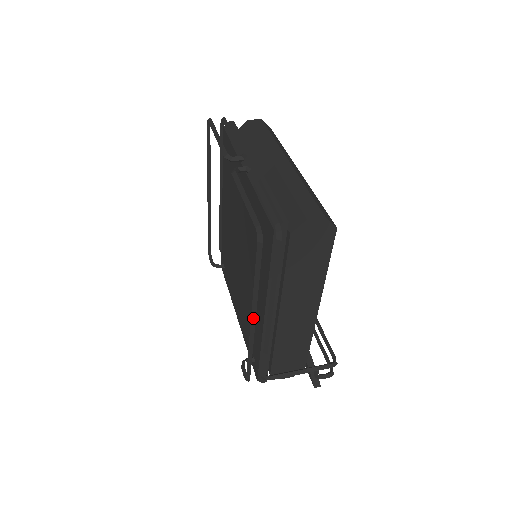
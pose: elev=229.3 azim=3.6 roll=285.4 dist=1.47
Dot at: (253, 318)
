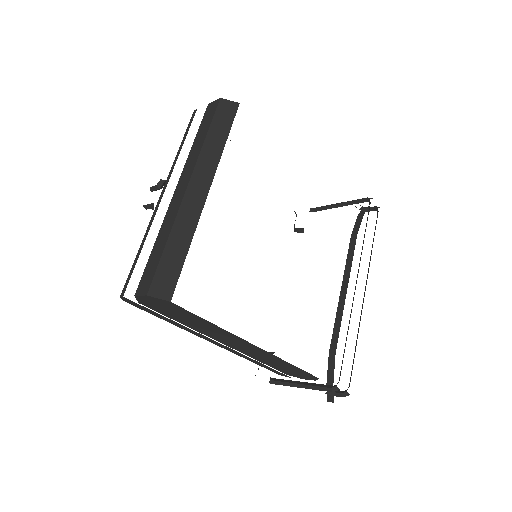
Dot at: occluded
